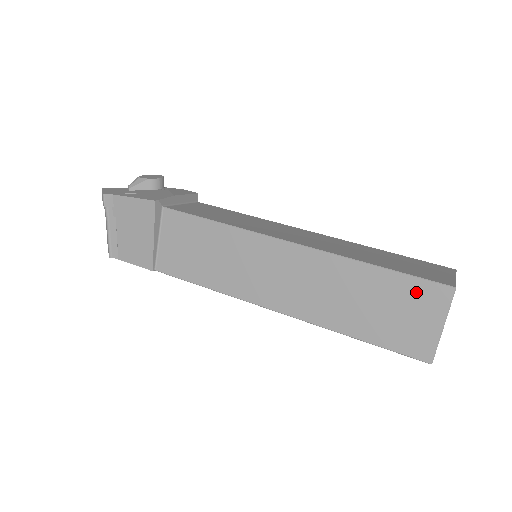
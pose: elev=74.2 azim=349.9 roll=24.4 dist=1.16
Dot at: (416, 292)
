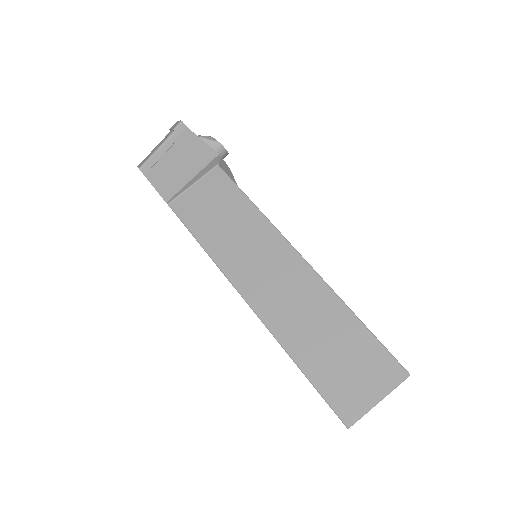
Dot at: (376, 358)
